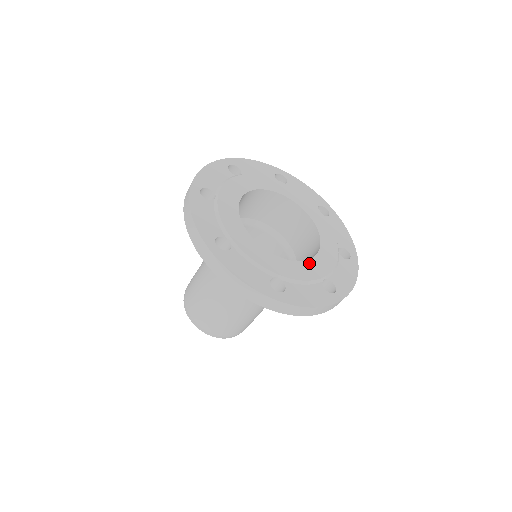
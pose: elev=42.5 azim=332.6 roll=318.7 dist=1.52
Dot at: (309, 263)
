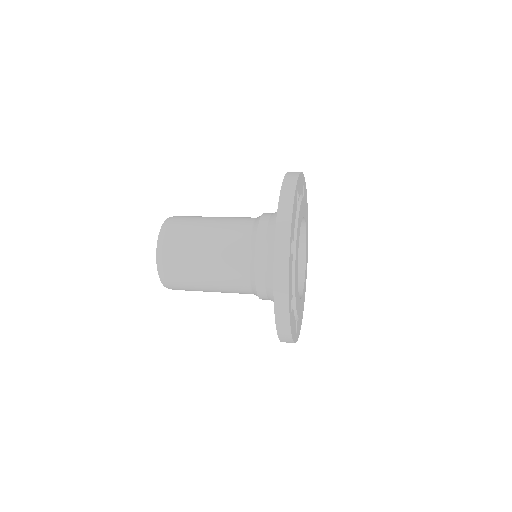
Dot at: (303, 293)
